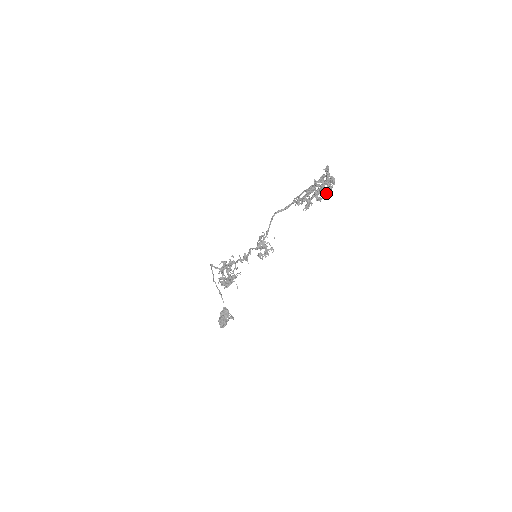
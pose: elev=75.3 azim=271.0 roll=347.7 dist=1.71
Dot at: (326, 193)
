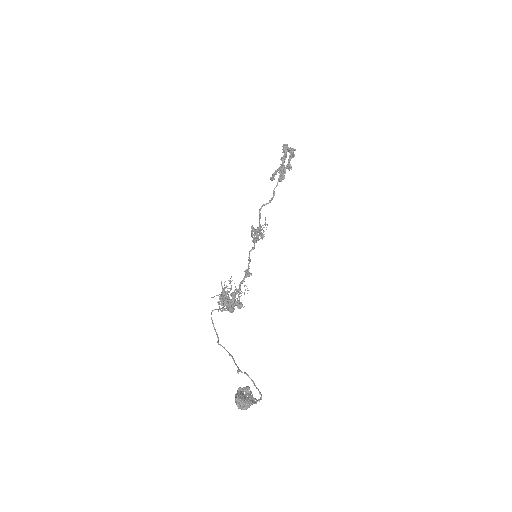
Dot at: (289, 151)
